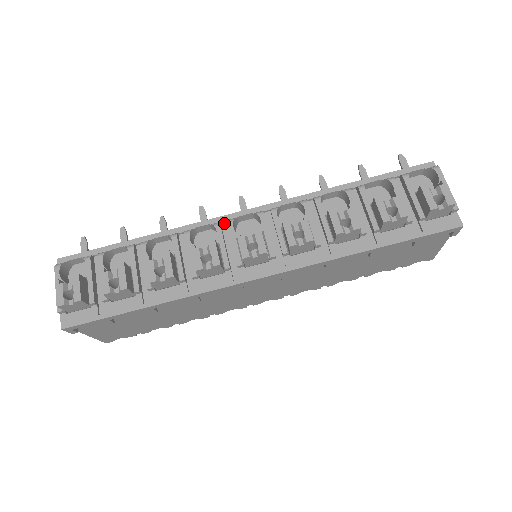
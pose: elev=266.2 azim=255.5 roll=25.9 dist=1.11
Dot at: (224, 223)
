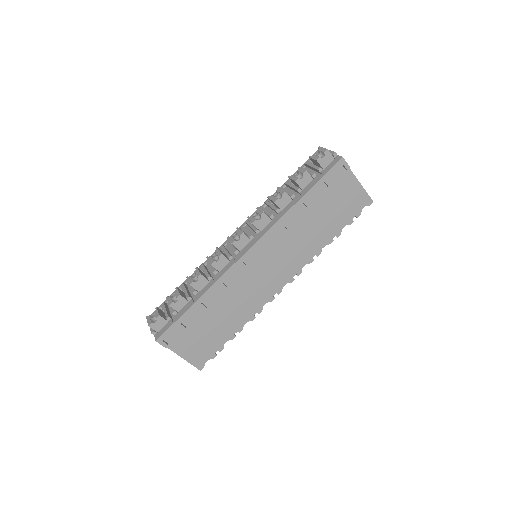
Dot at: (226, 245)
